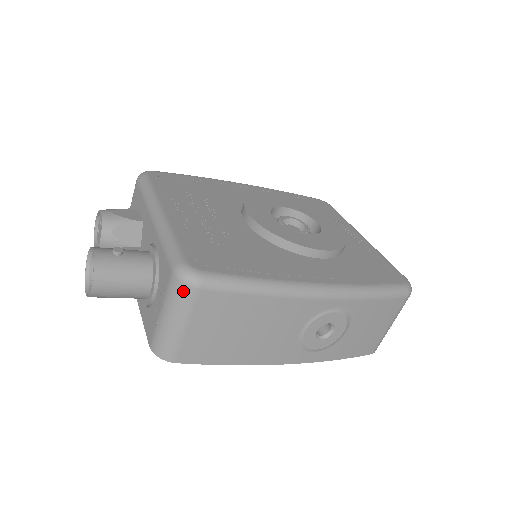
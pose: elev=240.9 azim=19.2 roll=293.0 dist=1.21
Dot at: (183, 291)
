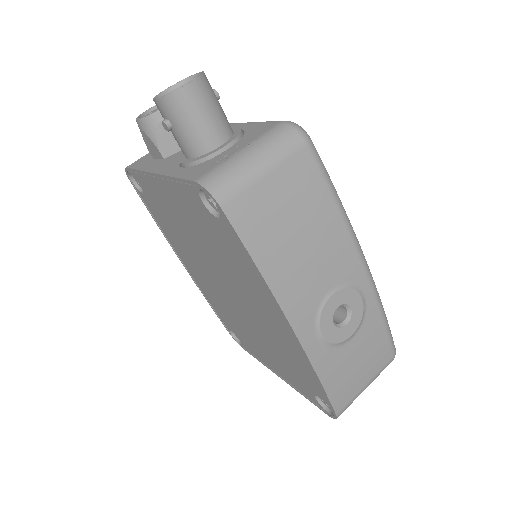
Dot at: (290, 136)
